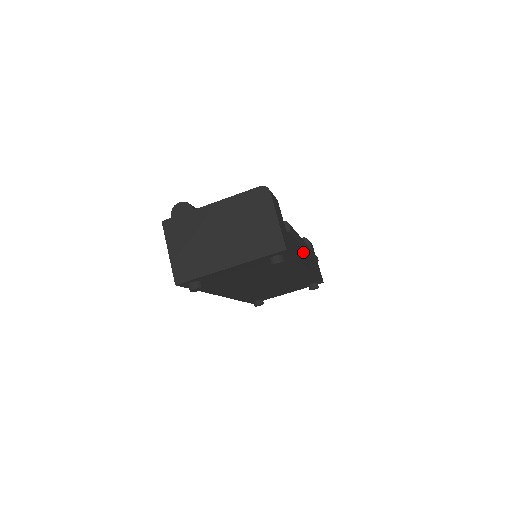
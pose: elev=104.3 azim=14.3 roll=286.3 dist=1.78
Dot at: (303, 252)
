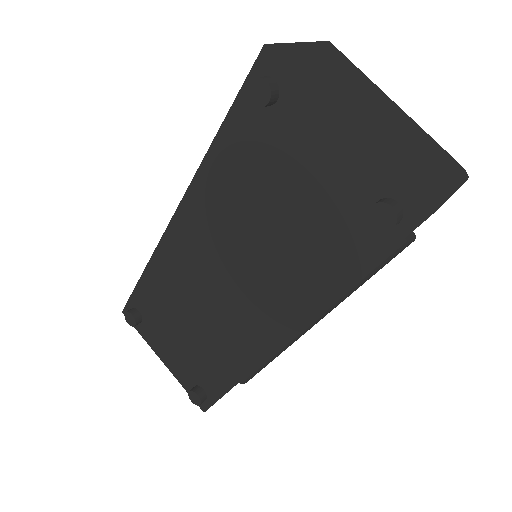
Dot at: occluded
